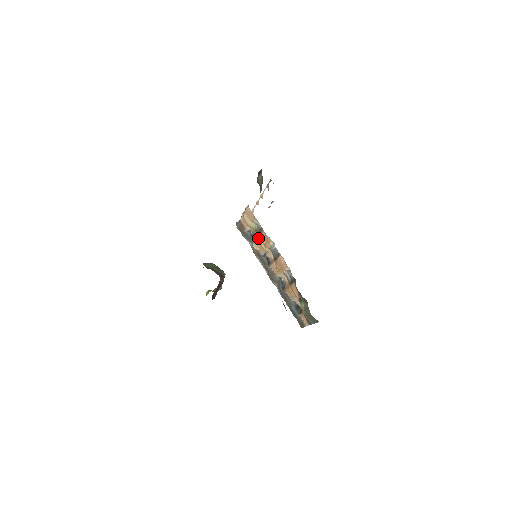
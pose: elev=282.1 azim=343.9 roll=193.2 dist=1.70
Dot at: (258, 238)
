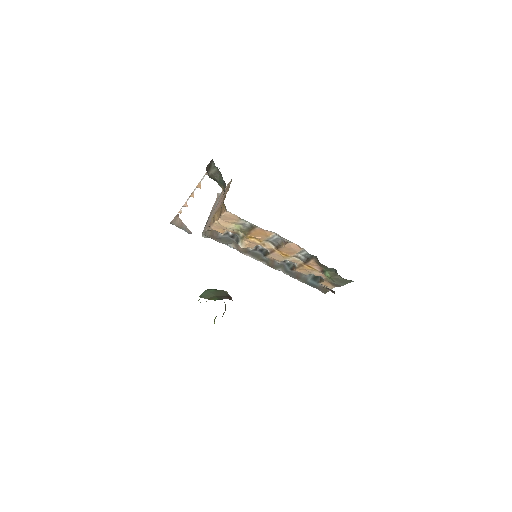
Dot at: (247, 237)
